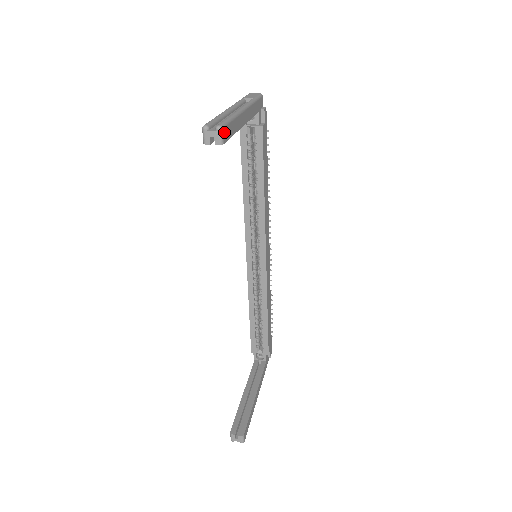
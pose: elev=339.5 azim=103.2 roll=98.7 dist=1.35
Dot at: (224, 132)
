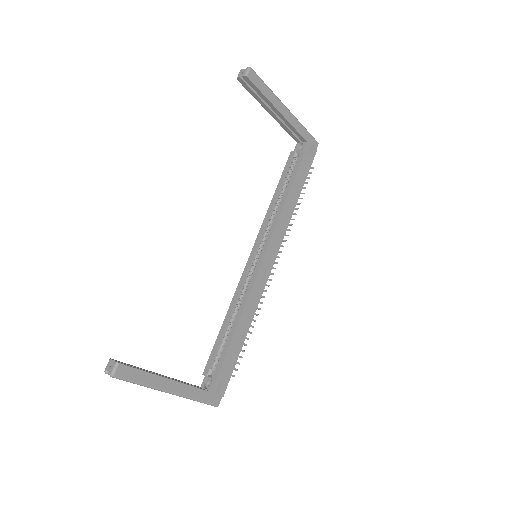
Dot at: (252, 73)
